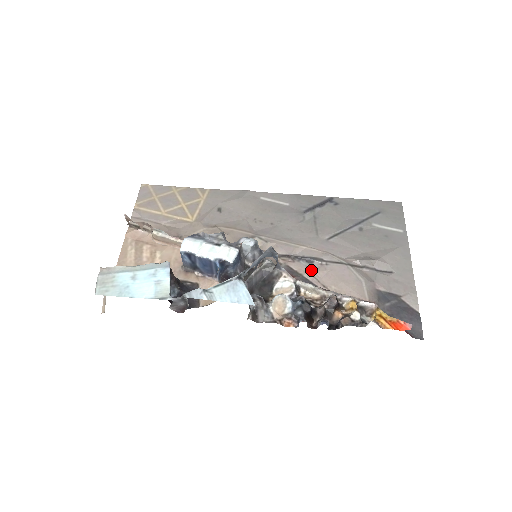
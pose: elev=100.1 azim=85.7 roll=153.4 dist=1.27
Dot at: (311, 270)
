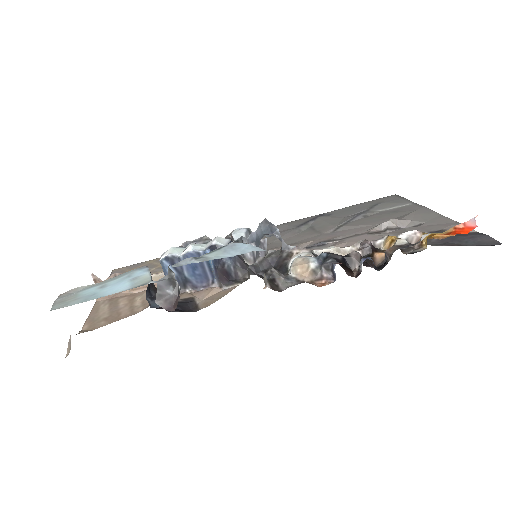
Dot at: occluded
